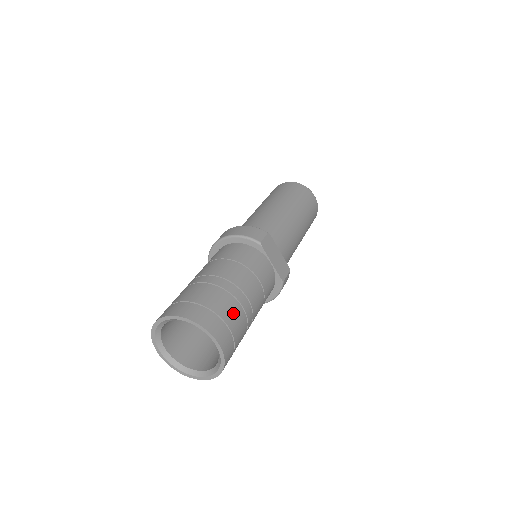
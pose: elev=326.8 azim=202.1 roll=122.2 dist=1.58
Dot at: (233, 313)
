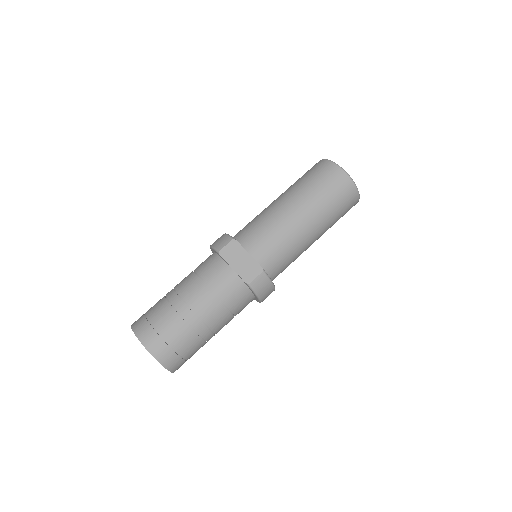
Dot at: (168, 322)
